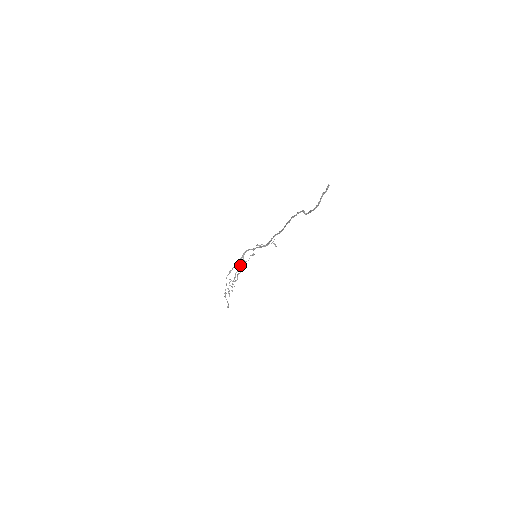
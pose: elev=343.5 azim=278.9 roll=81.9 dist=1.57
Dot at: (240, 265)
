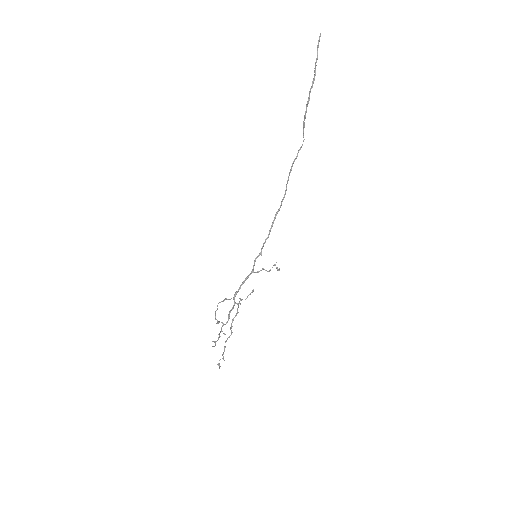
Dot at: (236, 303)
